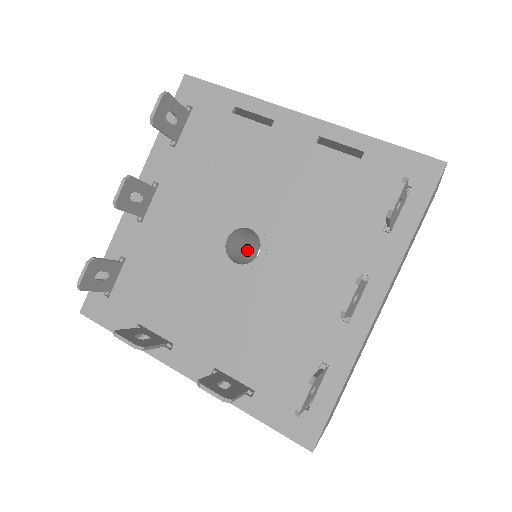
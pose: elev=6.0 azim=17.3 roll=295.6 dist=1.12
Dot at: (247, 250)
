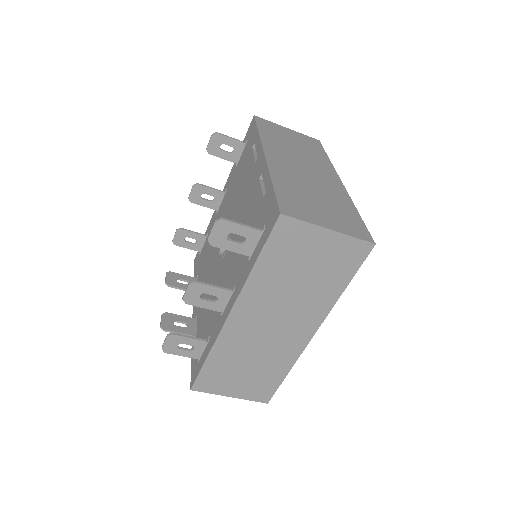
Dot at: occluded
